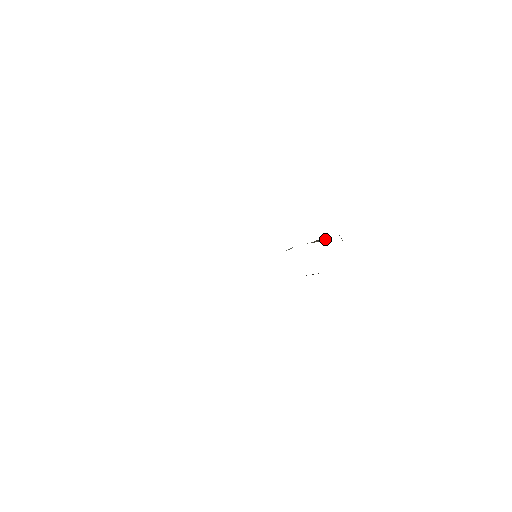
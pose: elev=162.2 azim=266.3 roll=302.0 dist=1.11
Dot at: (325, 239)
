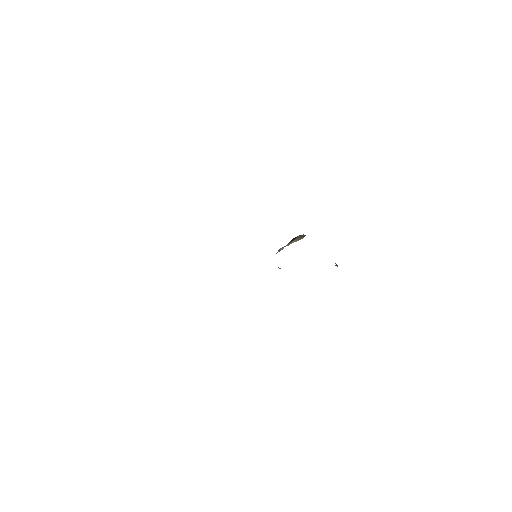
Dot at: (303, 235)
